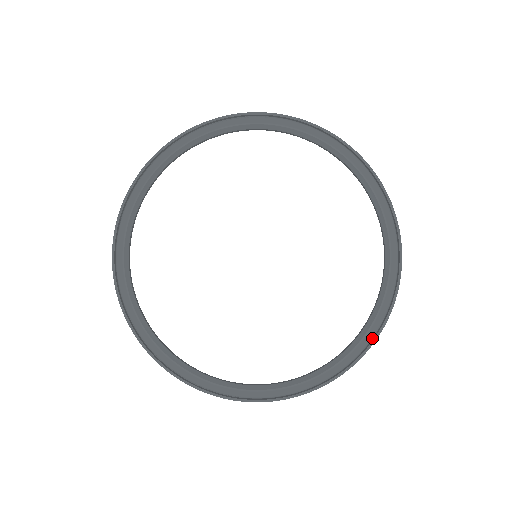
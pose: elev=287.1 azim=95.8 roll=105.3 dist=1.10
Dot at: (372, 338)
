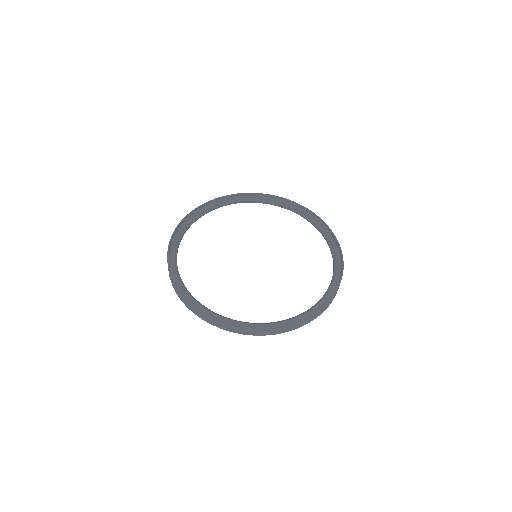
Dot at: (341, 264)
